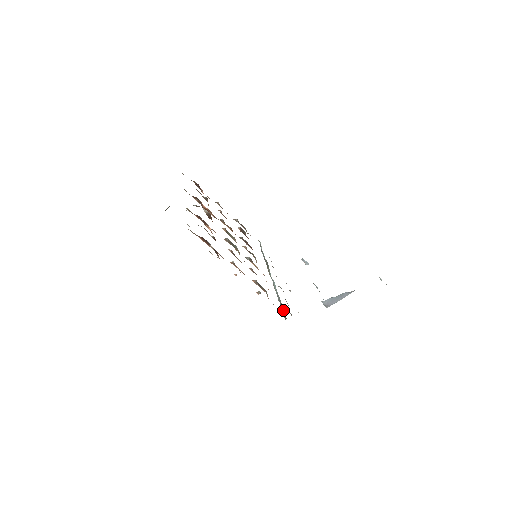
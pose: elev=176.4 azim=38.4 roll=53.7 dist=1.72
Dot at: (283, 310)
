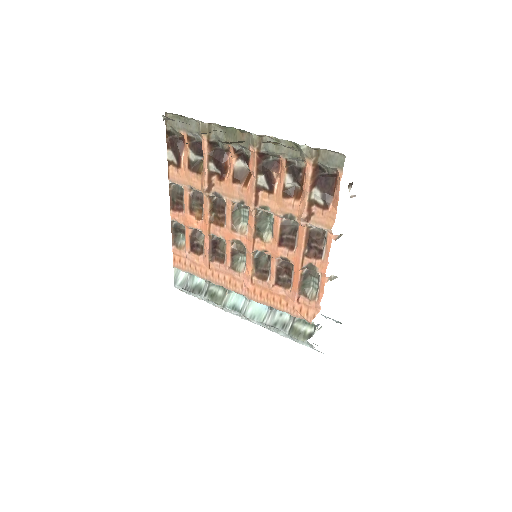
Dot at: (300, 328)
